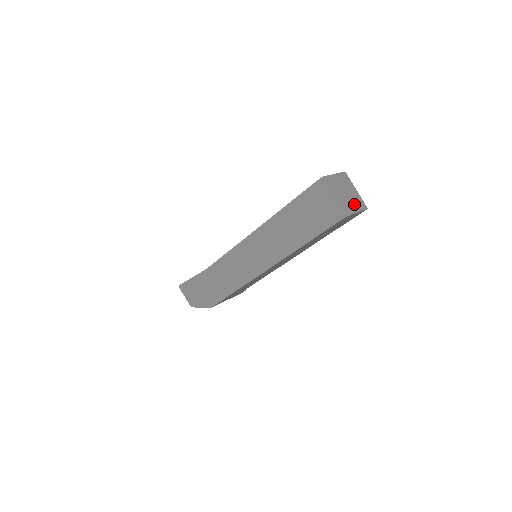
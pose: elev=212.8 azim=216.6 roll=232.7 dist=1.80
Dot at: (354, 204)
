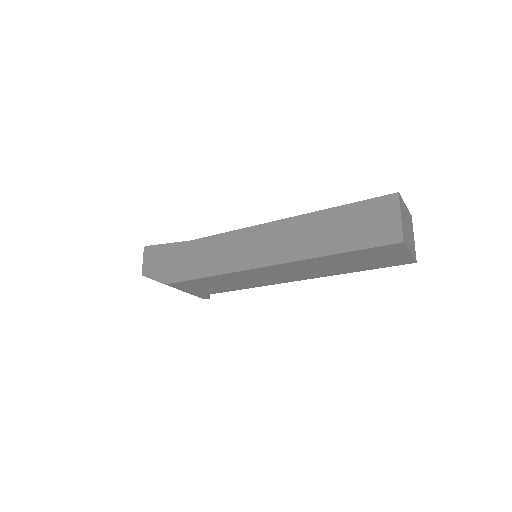
Dot at: (410, 244)
